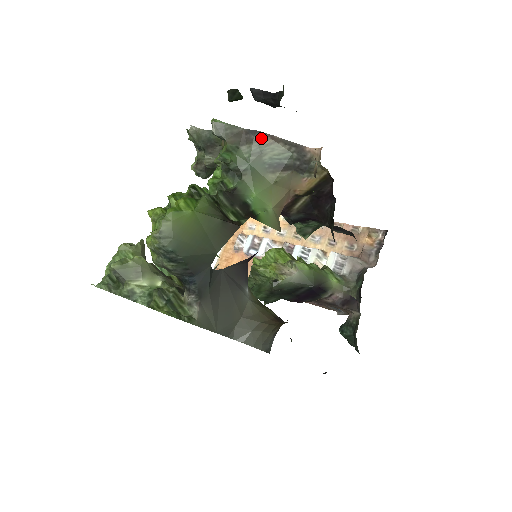
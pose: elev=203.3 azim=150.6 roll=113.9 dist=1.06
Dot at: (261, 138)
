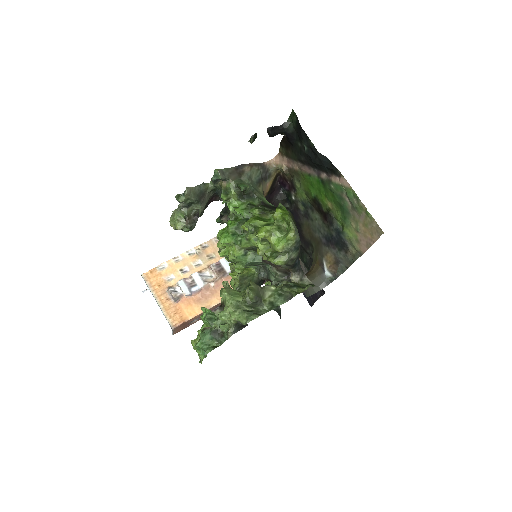
Dot at: (245, 168)
